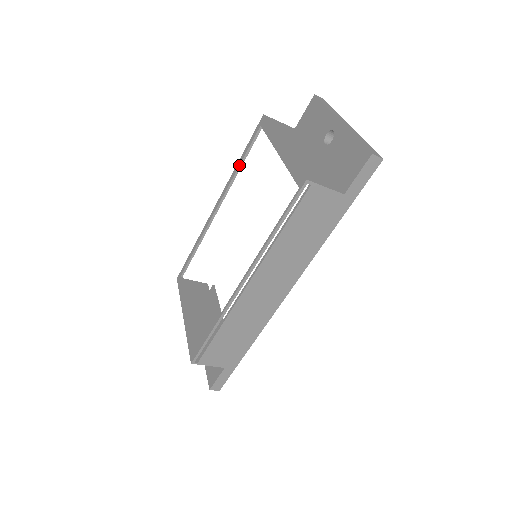
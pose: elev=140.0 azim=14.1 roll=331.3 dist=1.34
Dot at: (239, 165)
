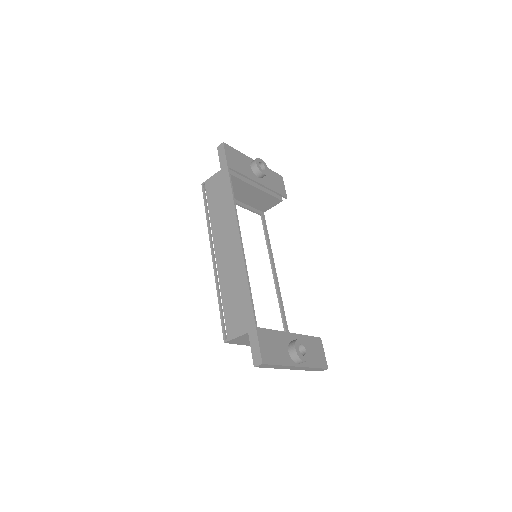
Dot at: (266, 242)
